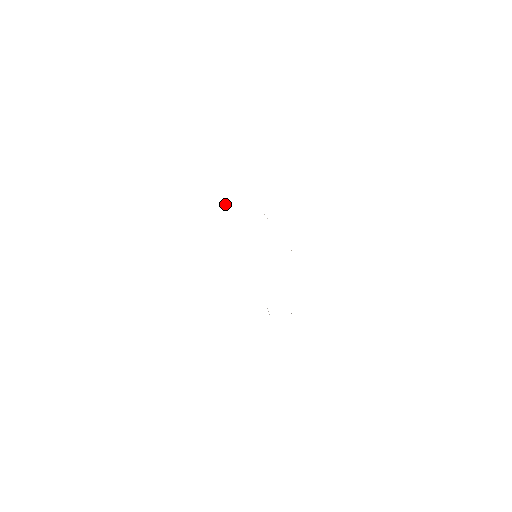
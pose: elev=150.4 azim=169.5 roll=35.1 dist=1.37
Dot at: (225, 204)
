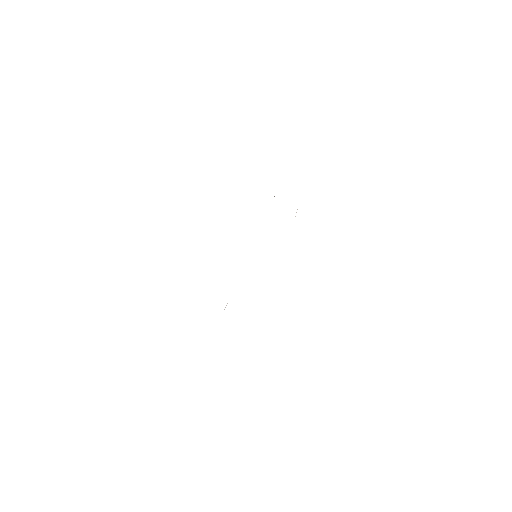
Dot at: occluded
